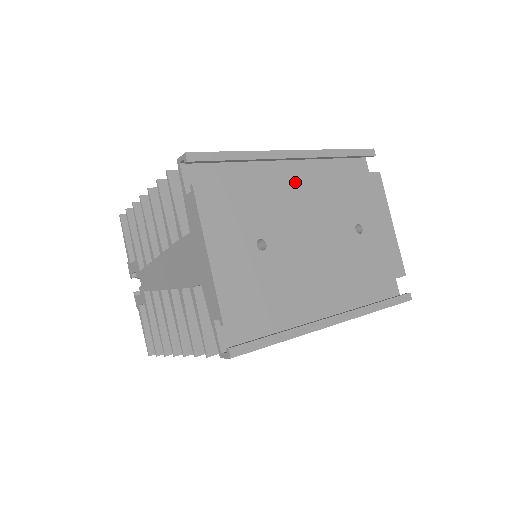
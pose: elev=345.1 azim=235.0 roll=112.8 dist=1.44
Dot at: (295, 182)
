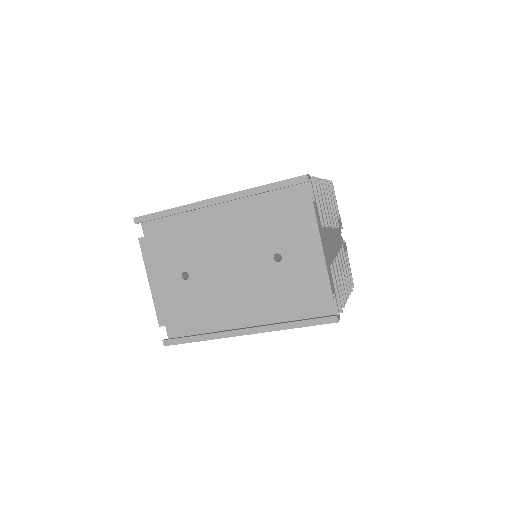
Dot at: (214, 225)
